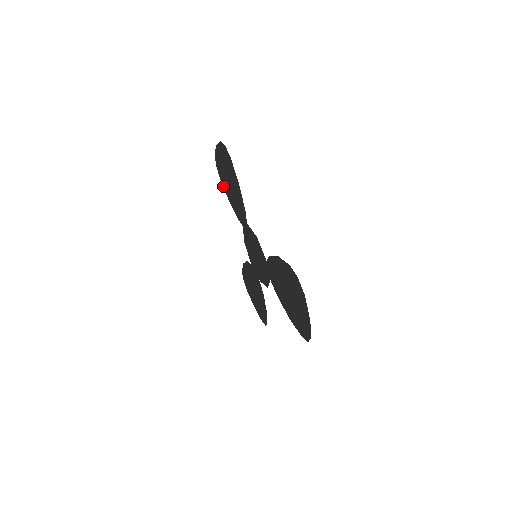
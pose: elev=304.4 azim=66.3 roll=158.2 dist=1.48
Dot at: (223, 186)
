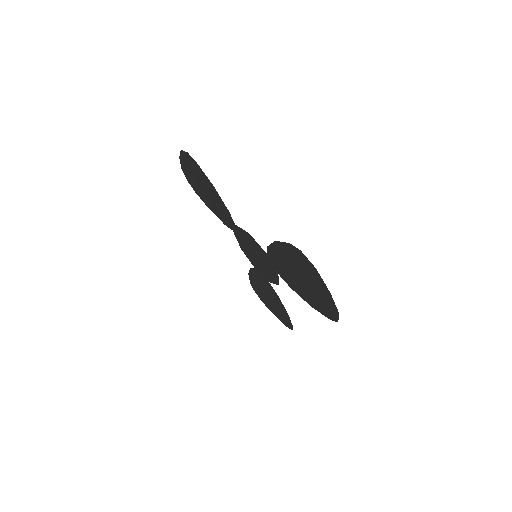
Dot at: (201, 199)
